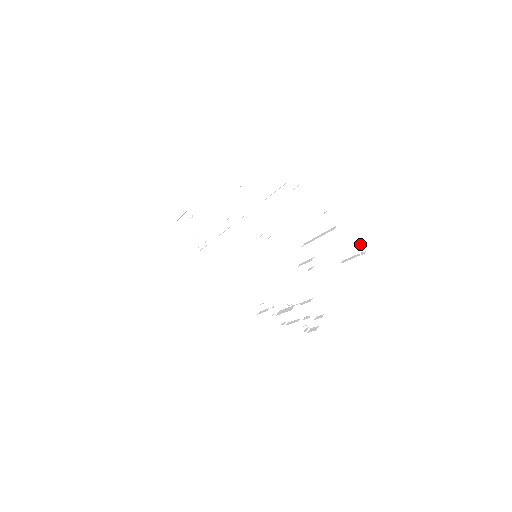
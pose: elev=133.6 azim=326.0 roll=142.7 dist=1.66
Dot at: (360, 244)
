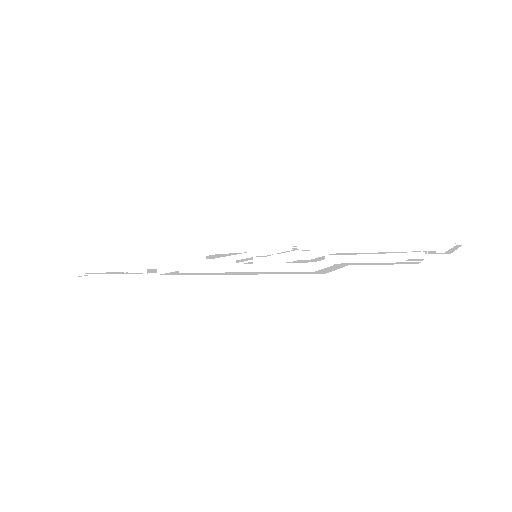
Dot at: occluded
